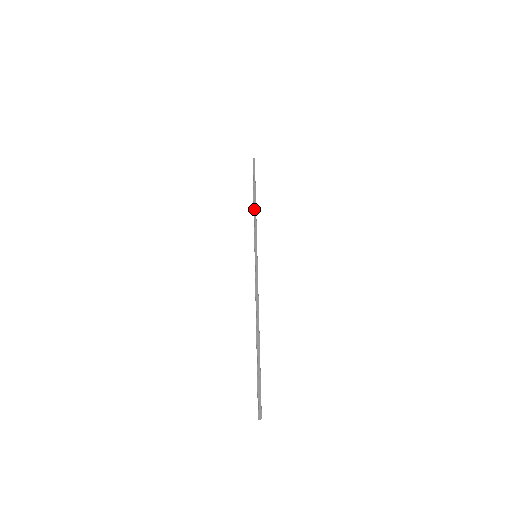
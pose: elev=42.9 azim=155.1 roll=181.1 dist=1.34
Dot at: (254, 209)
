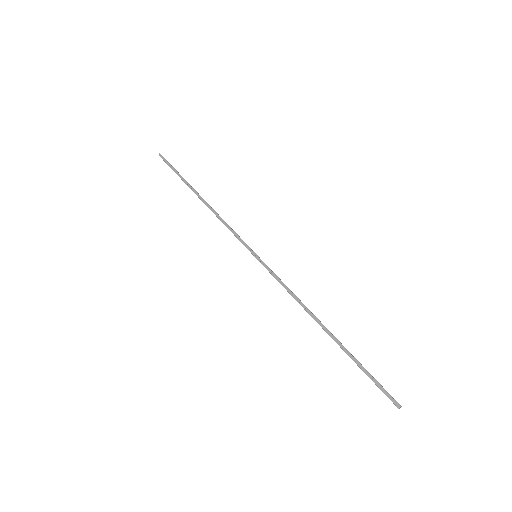
Dot at: occluded
